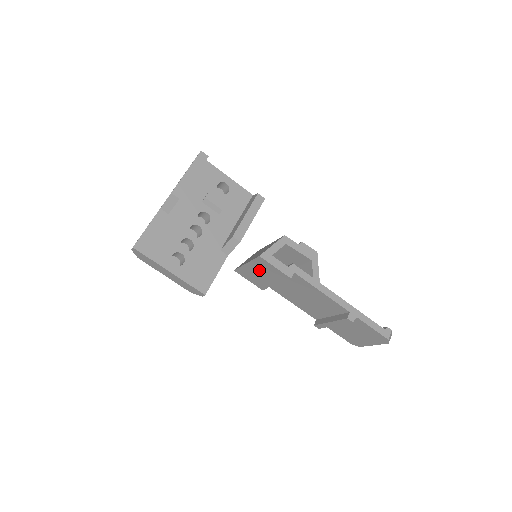
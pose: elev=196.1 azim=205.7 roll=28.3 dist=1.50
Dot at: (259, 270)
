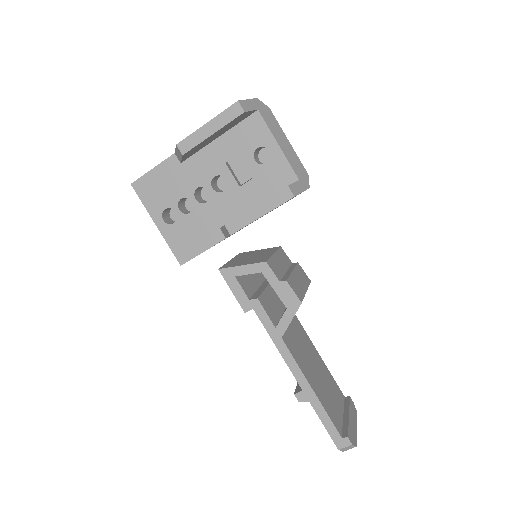
Dot at: occluded
